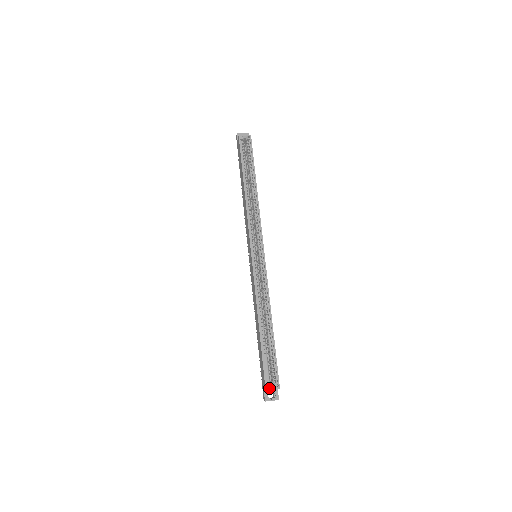
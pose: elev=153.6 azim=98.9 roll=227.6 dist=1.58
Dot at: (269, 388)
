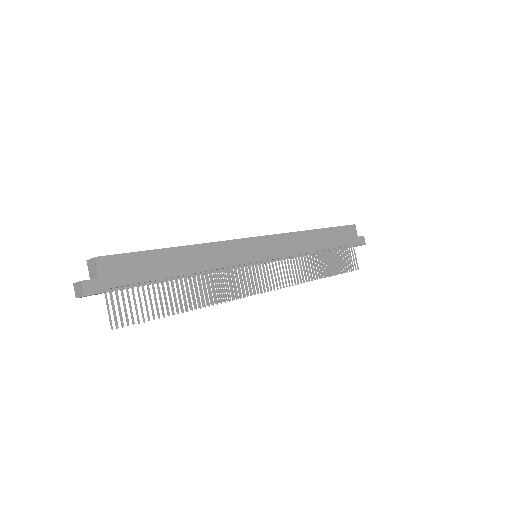
Dot at: (91, 259)
